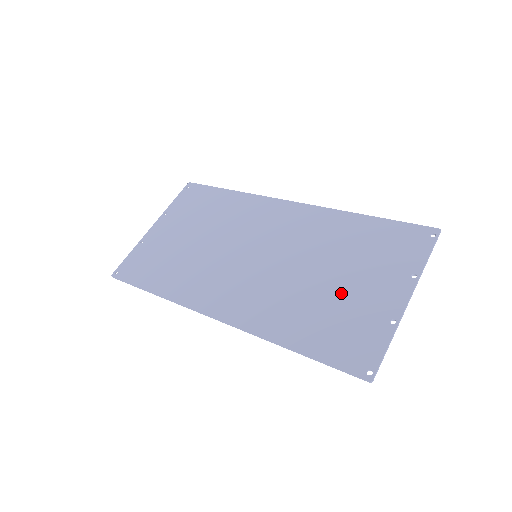
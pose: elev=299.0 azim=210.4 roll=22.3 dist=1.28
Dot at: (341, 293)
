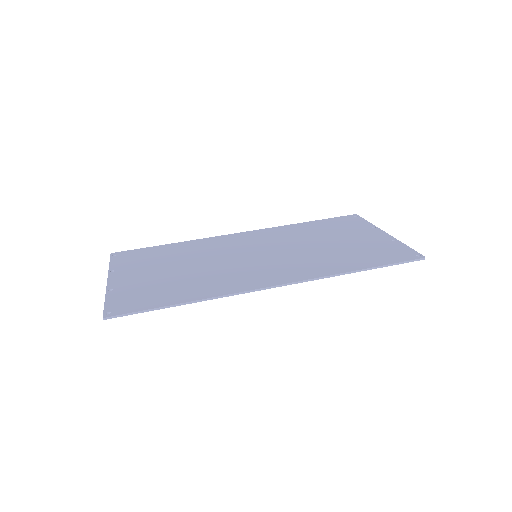
Dot at: (347, 244)
